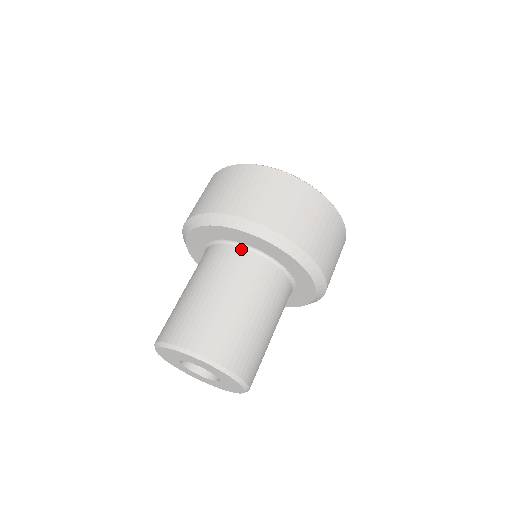
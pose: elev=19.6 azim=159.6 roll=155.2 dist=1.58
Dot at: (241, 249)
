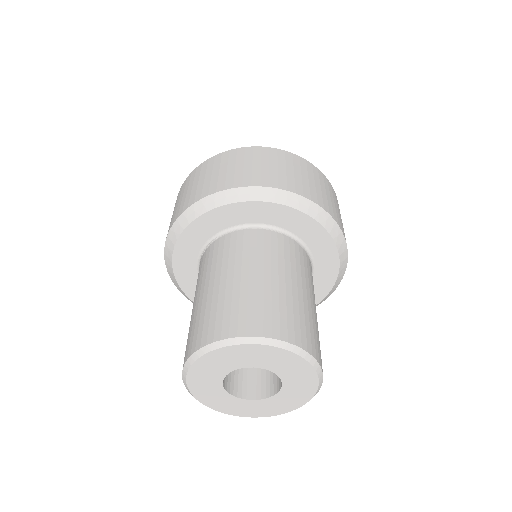
Dot at: (297, 243)
